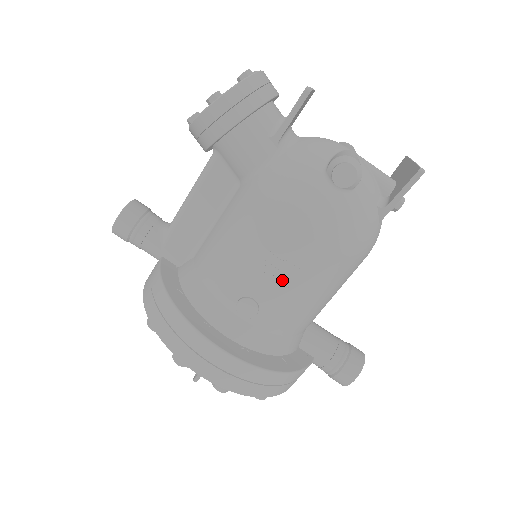
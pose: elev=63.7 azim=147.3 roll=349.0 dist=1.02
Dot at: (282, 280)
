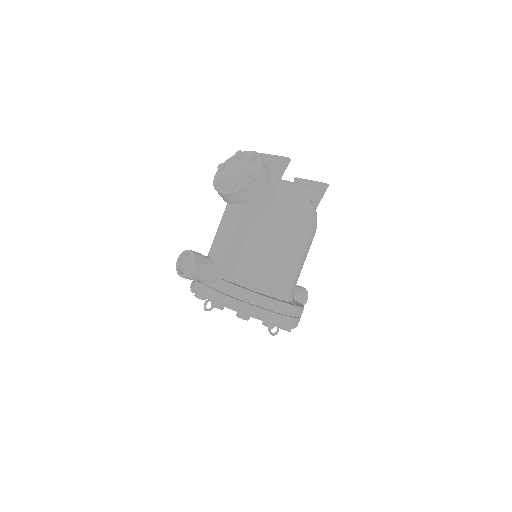
Dot at: (300, 258)
